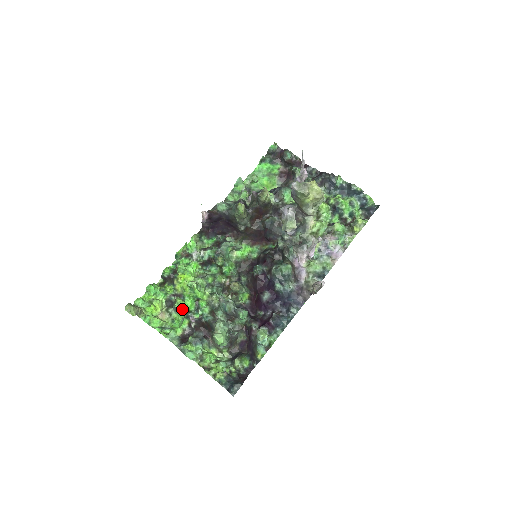
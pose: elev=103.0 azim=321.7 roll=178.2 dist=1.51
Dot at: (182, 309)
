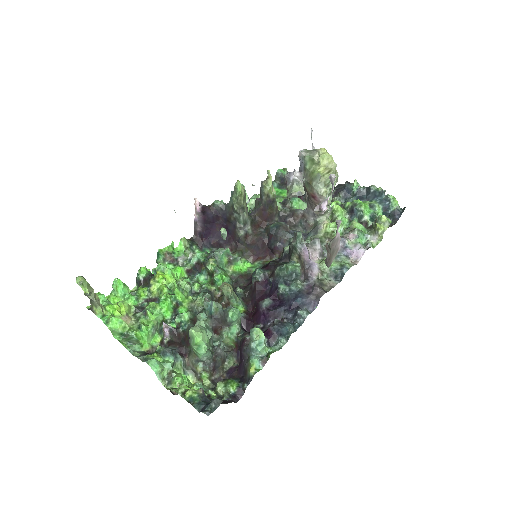
Dot at: (154, 313)
